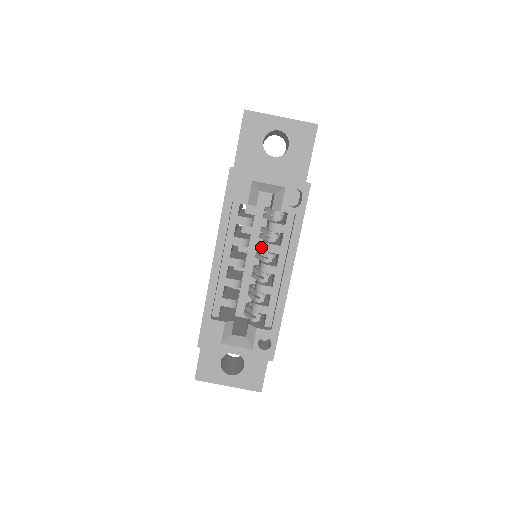
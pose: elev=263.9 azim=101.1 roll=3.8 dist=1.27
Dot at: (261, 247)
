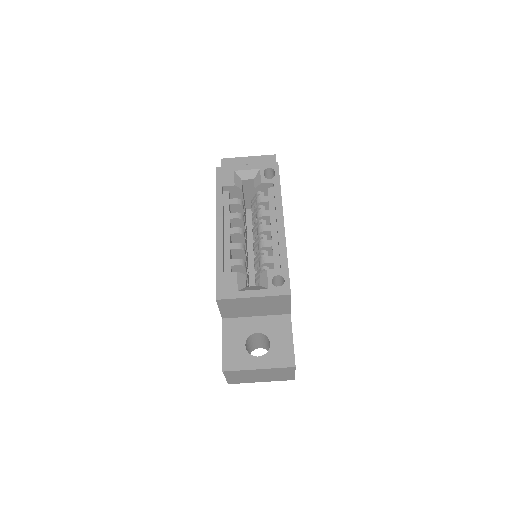
Dot at: (256, 234)
